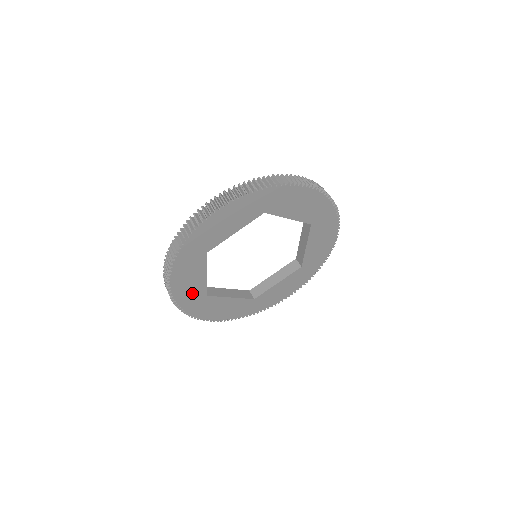
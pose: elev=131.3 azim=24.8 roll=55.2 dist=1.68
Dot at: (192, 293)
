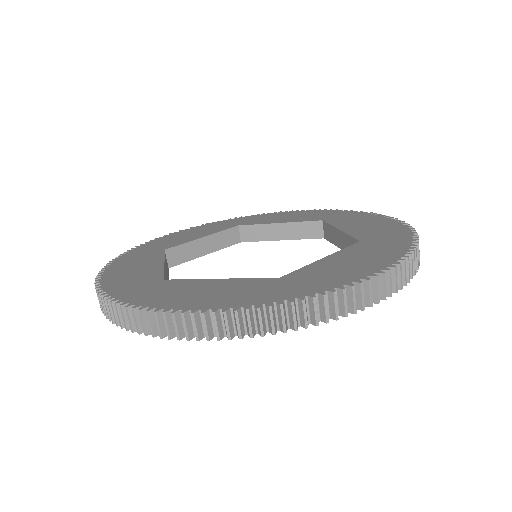
Dot at: occluded
